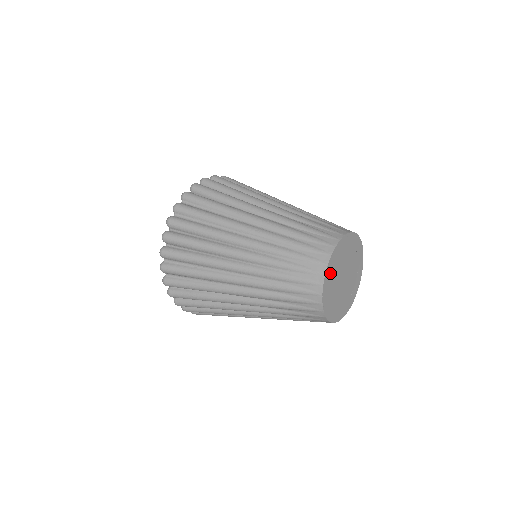
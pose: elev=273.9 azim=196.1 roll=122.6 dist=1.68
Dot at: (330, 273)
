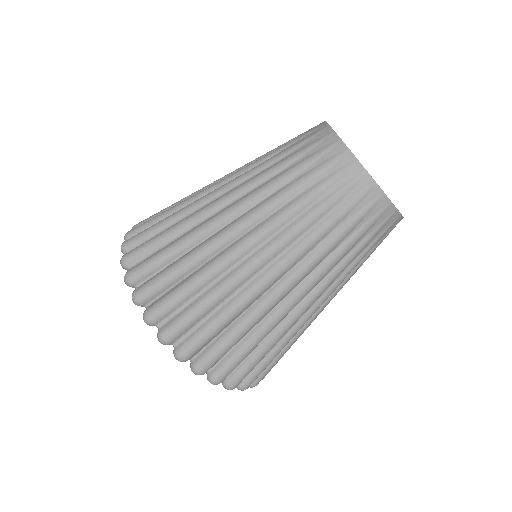
Dot at: occluded
